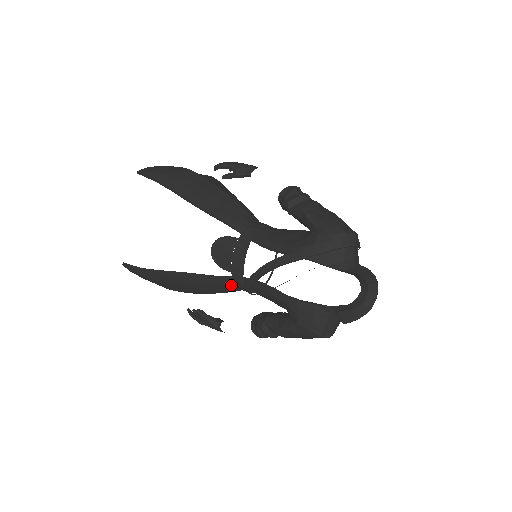
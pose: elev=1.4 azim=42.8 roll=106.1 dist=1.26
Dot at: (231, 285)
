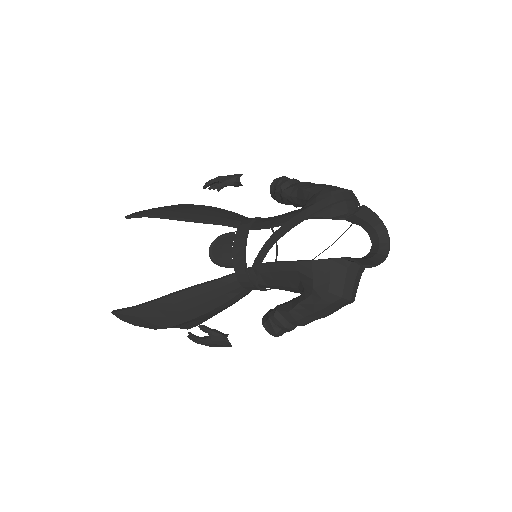
Dot at: (234, 284)
